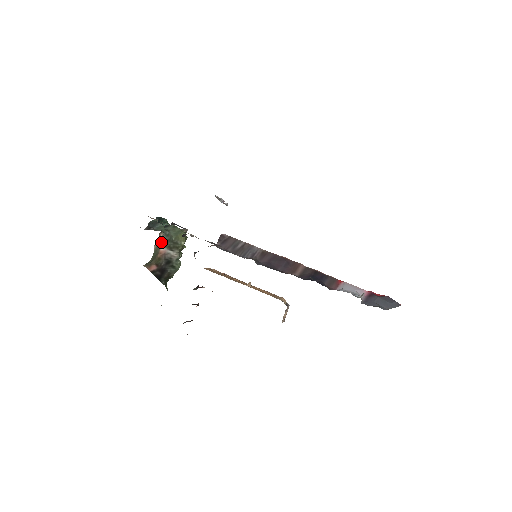
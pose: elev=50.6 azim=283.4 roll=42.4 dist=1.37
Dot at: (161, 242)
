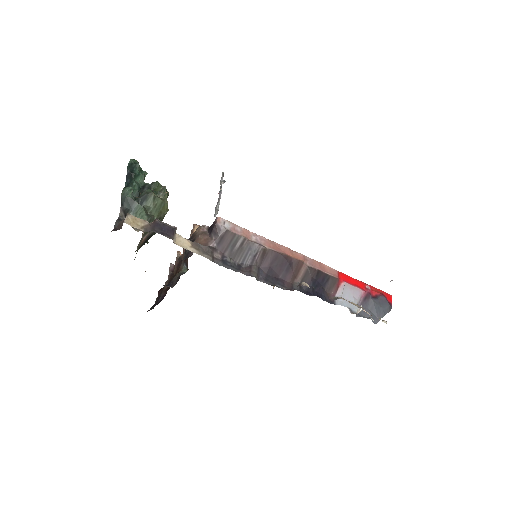
Dot at: (143, 235)
